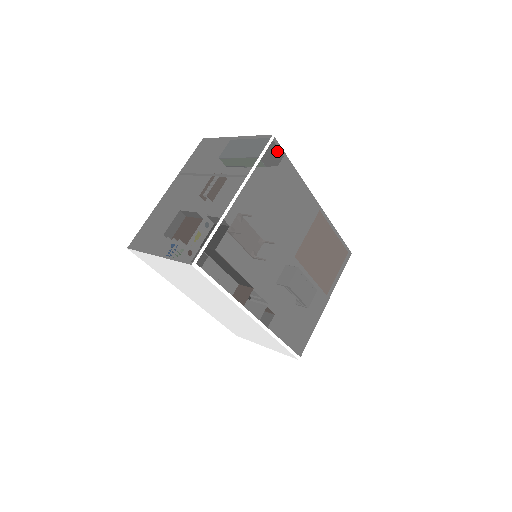
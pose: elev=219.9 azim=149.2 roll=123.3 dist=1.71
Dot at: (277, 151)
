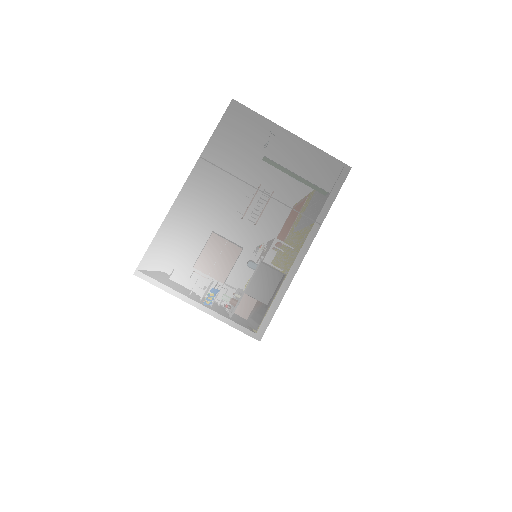
Dot at: occluded
